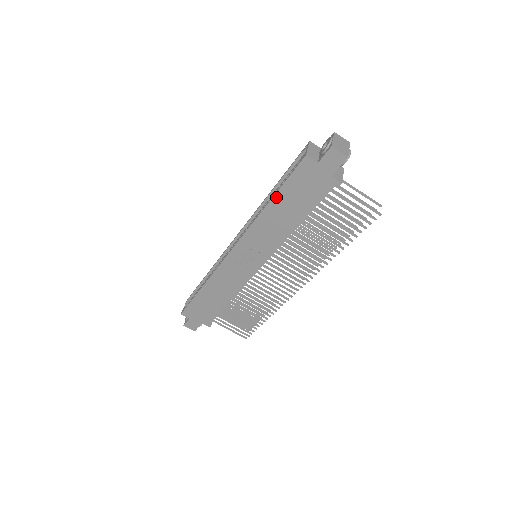
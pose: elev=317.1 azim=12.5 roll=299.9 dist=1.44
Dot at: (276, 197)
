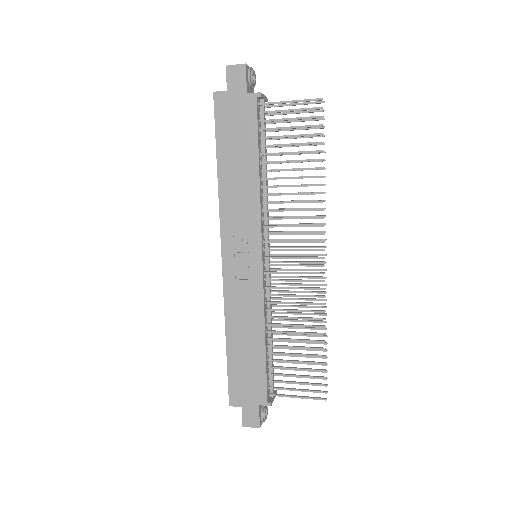
Dot at: (219, 156)
